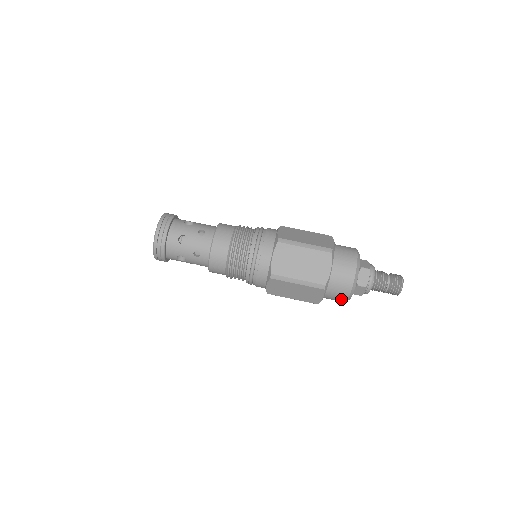
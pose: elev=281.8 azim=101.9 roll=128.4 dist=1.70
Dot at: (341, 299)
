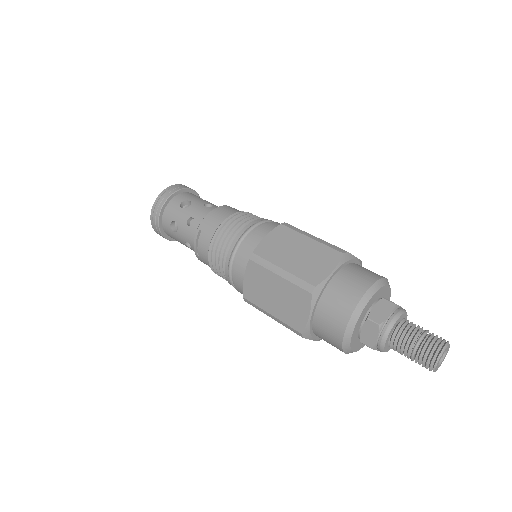
Dot at: (355, 292)
